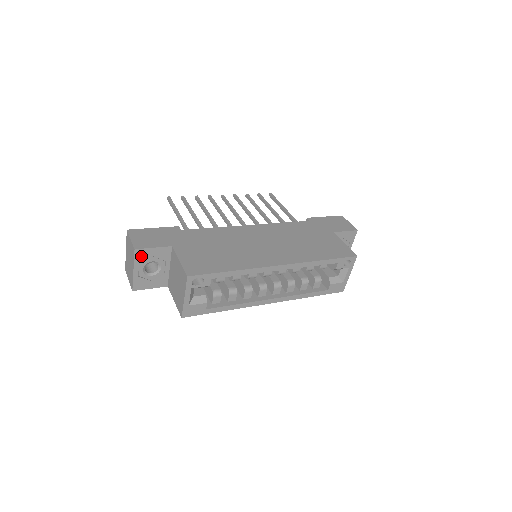
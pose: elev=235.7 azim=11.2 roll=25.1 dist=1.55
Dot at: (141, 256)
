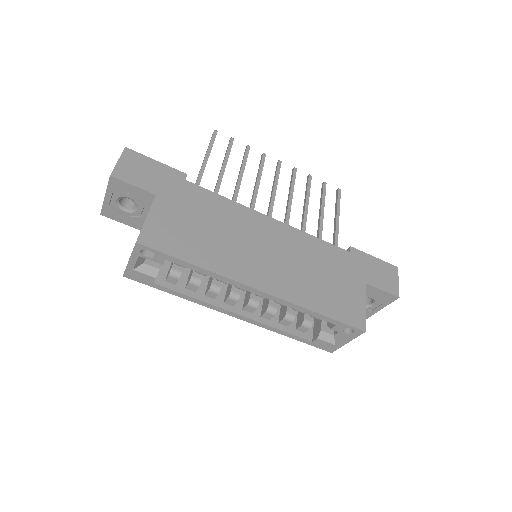
Dot at: (117, 186)
